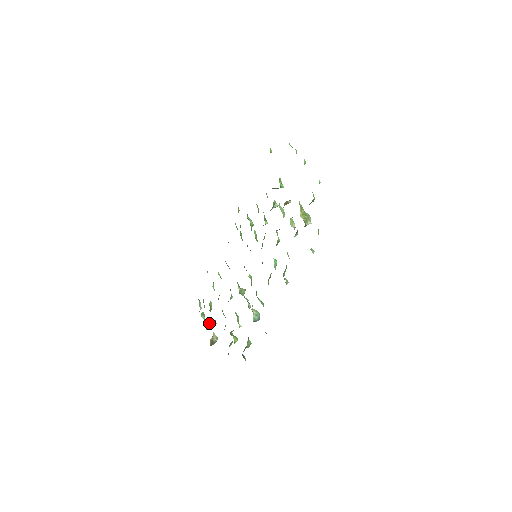
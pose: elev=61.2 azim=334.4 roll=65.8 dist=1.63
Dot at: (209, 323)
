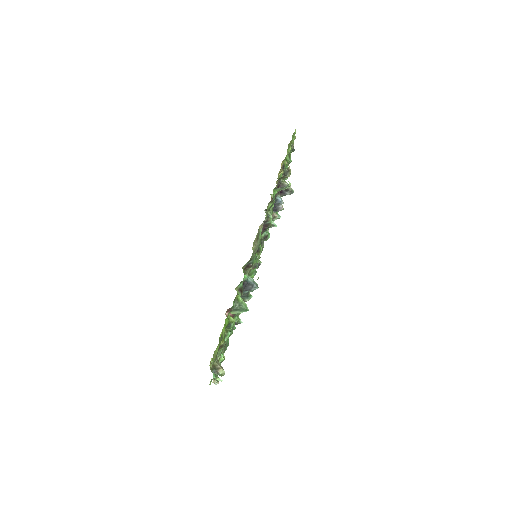
Dot at: (220, 379)
